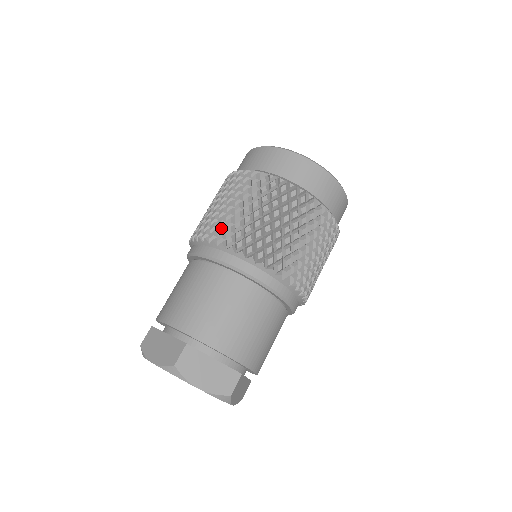
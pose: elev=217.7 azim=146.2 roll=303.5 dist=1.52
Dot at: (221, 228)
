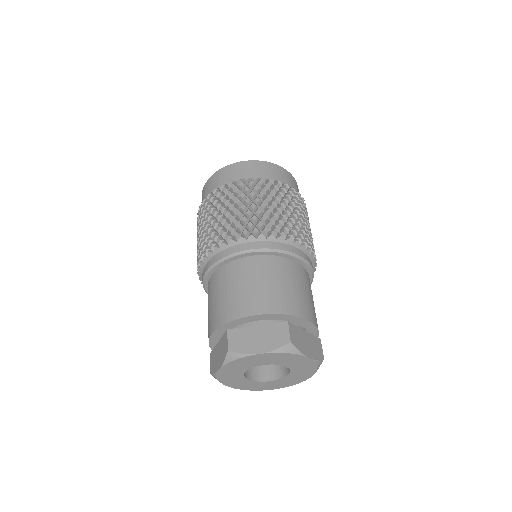
Dot at: (203, 246)
